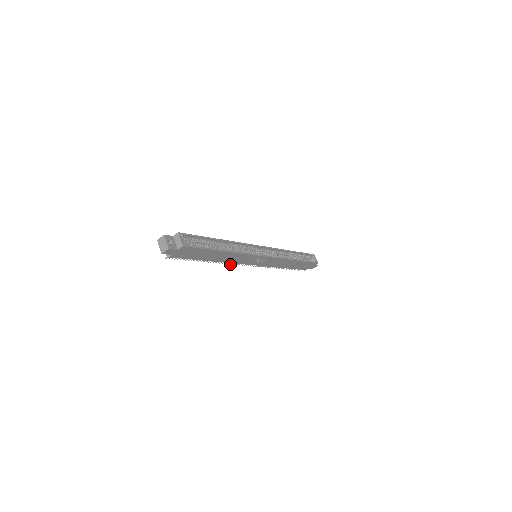
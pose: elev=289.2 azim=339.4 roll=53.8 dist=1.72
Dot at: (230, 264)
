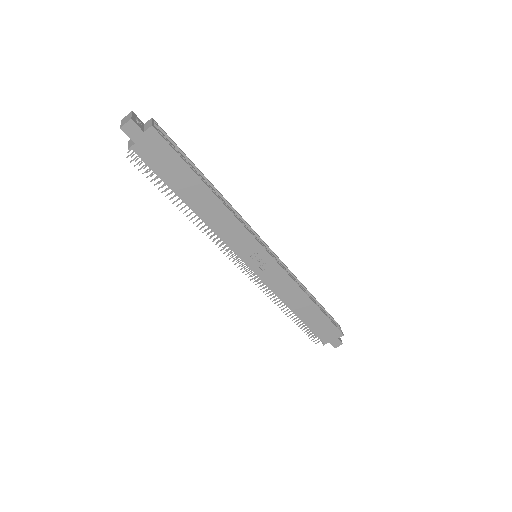
Dot at: occluded
